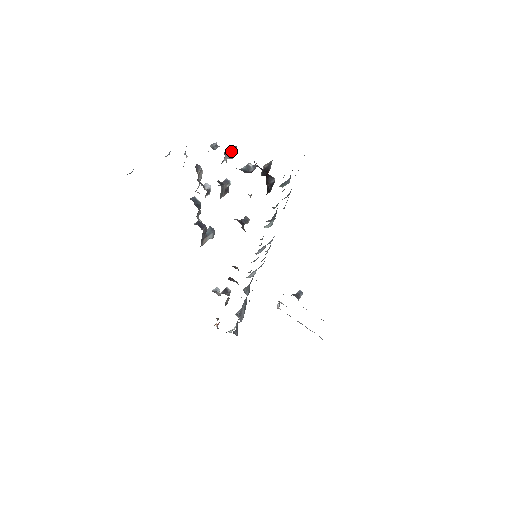
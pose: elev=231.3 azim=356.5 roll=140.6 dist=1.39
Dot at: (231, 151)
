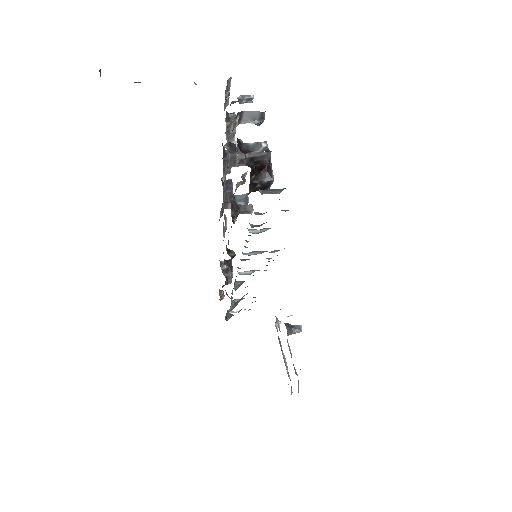
Dot at: (255, 115)
